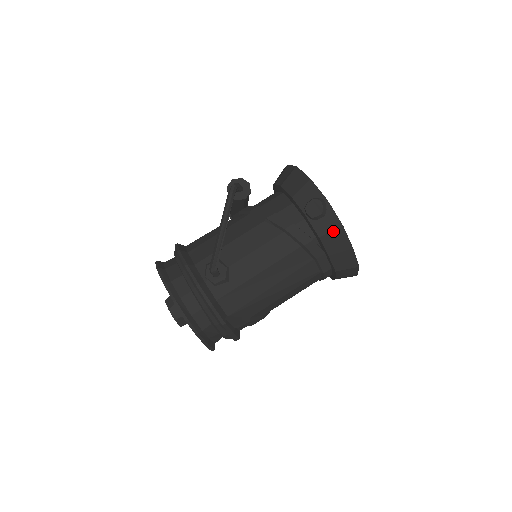
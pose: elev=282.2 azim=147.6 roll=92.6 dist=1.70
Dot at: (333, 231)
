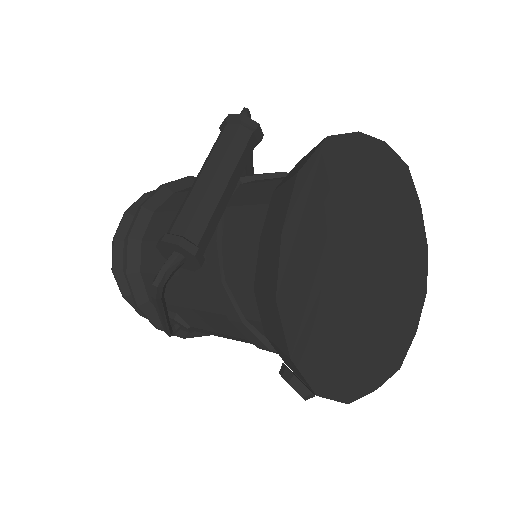
Dot at: occluded
